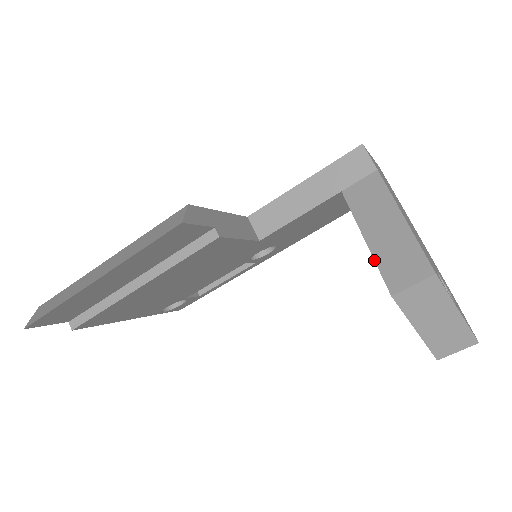
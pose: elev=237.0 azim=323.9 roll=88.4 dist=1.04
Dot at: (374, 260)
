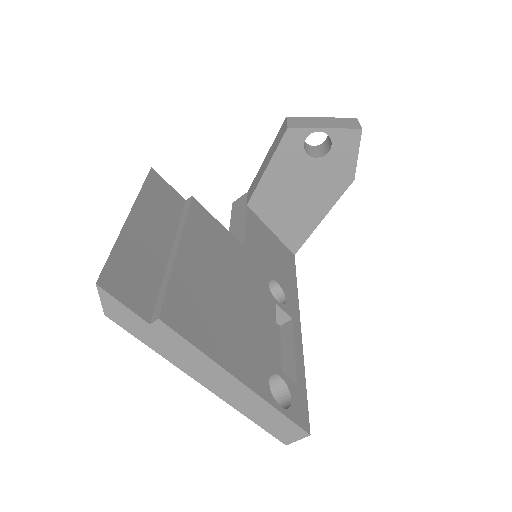
Dot at: (274, 153)
